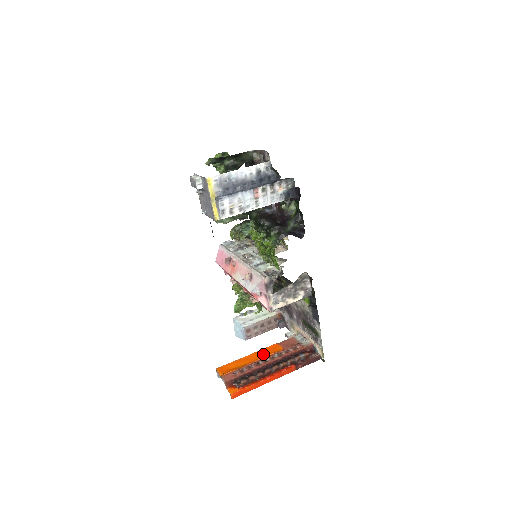
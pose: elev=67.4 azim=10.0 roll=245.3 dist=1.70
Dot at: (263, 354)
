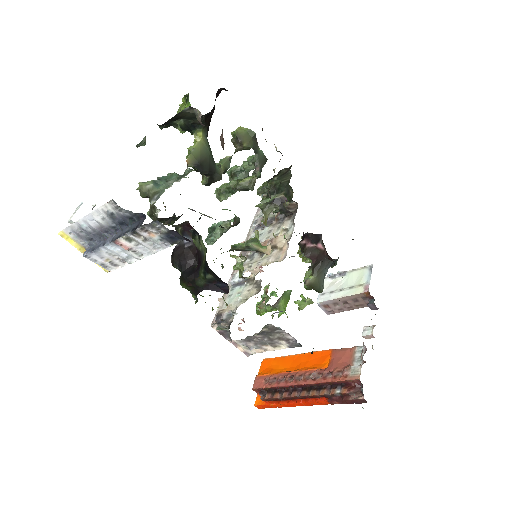
Dot at: (307, 362)
